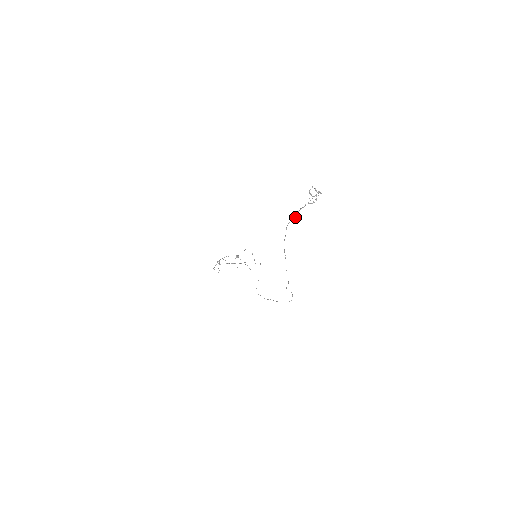
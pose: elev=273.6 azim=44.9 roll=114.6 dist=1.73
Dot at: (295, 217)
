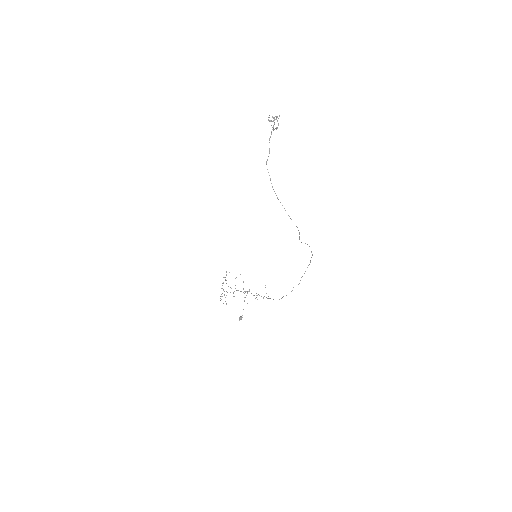
Dot at: (269, 151)
